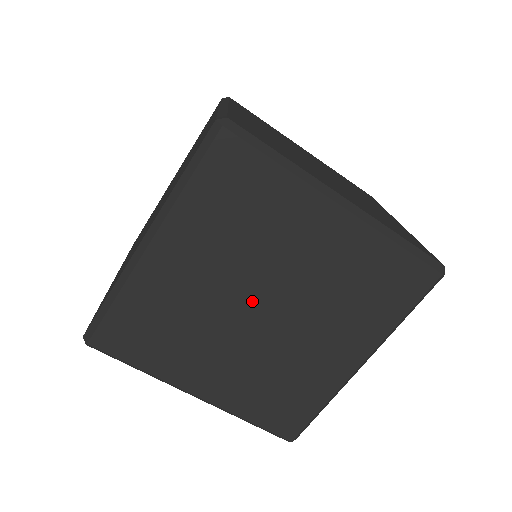
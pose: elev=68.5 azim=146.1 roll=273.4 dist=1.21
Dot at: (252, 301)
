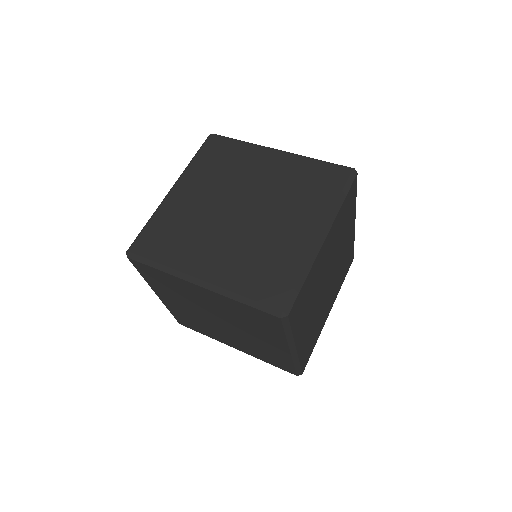
Dot at: (212, 318)
